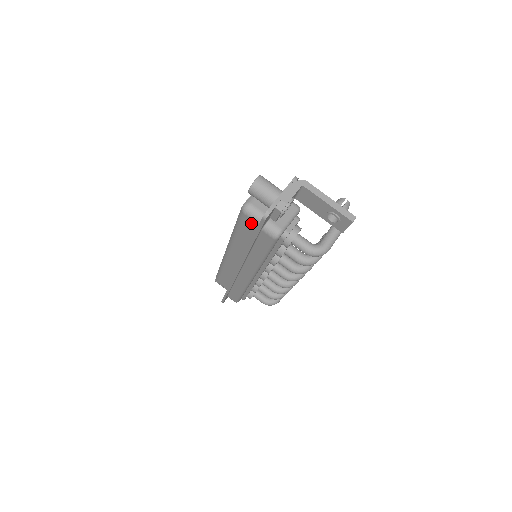
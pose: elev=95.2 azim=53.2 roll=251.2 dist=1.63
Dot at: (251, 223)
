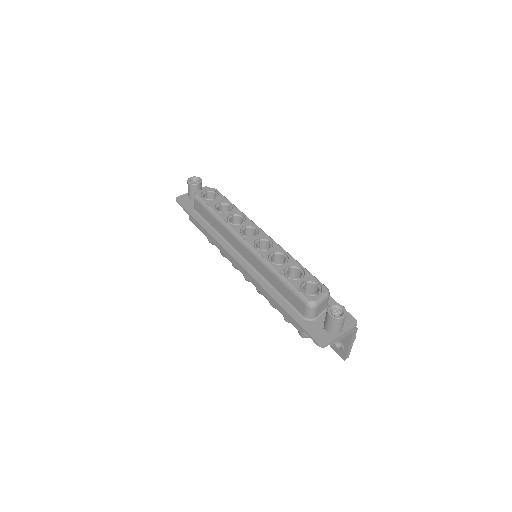
Dot at: (300, 307)
